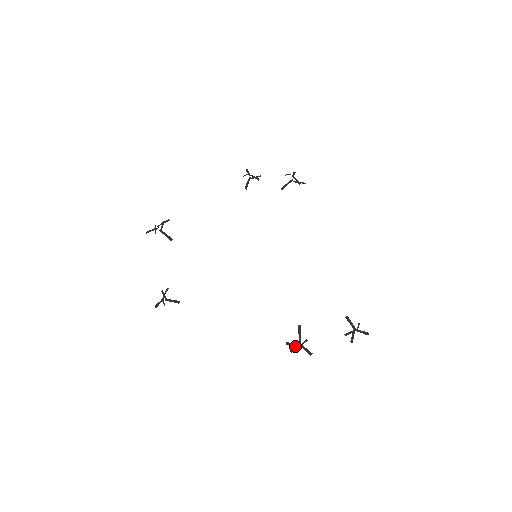
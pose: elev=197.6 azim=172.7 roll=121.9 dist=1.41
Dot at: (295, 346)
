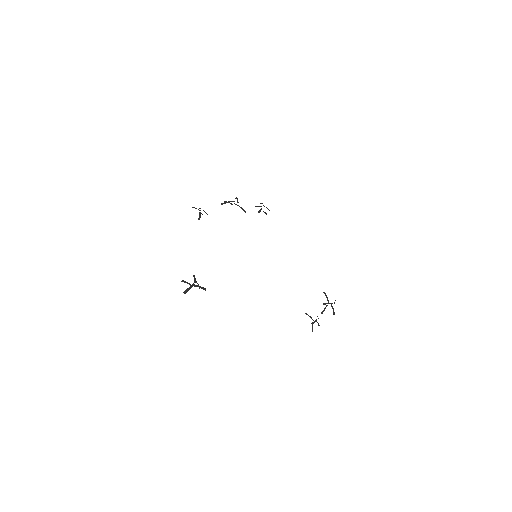
Dot at: (325, 308)
